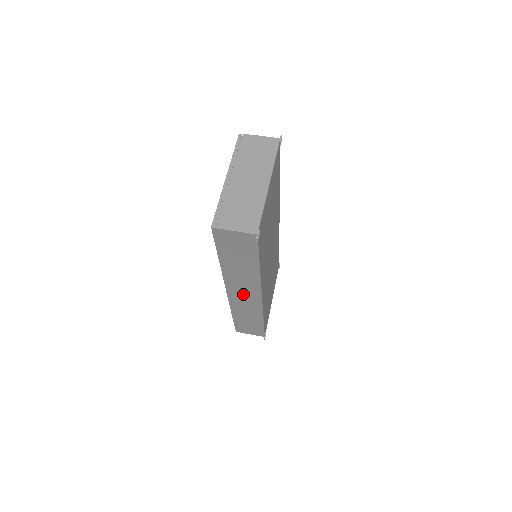
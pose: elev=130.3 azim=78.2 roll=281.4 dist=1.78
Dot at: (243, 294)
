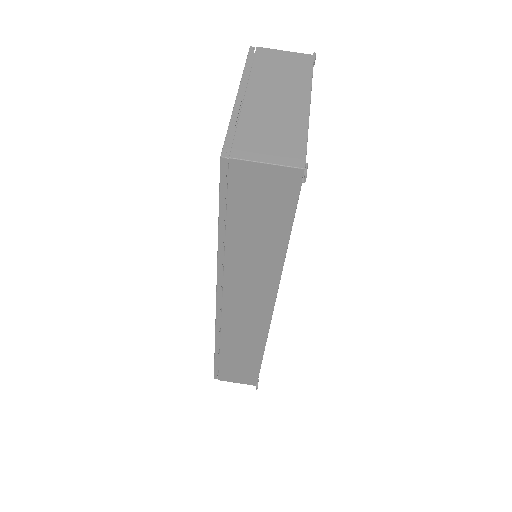
Dot at: (243, 308)
